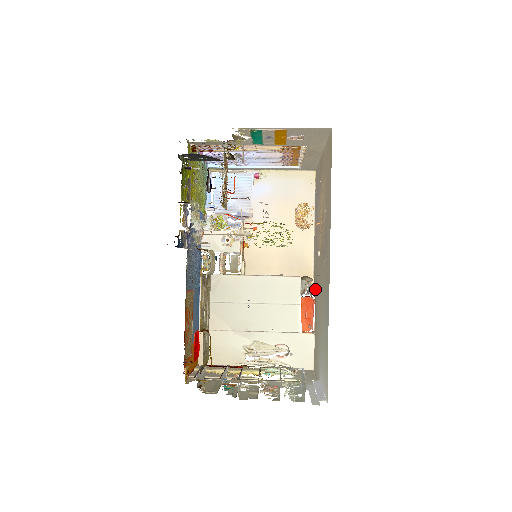
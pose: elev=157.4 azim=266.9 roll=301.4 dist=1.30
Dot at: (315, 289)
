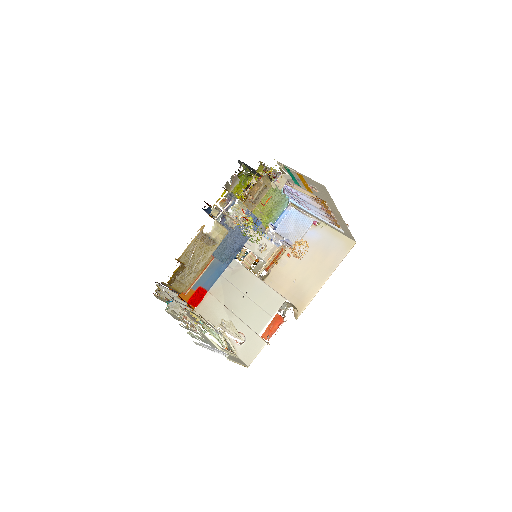
Dot at: occluded
